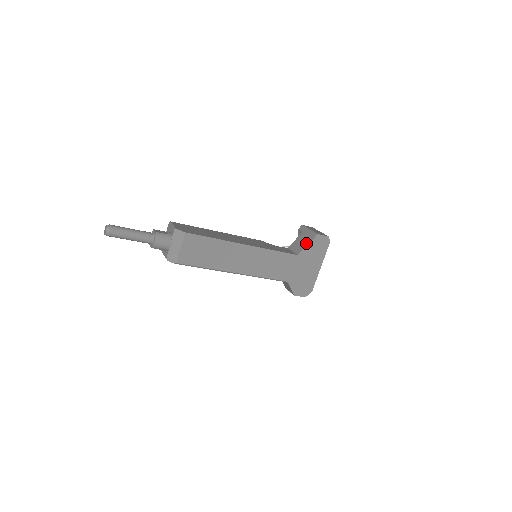
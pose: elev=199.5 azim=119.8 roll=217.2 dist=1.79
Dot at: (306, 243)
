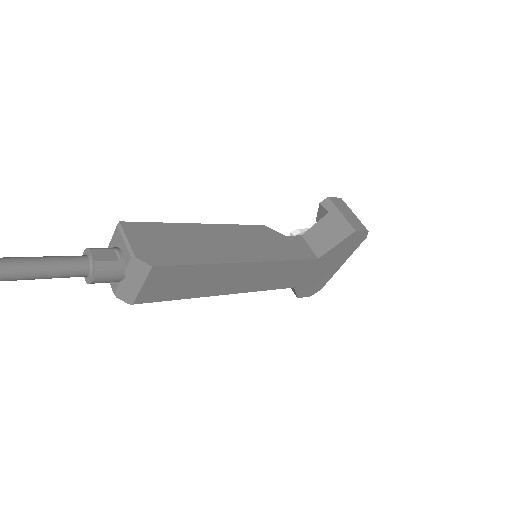
Dot at: (334, 241)
